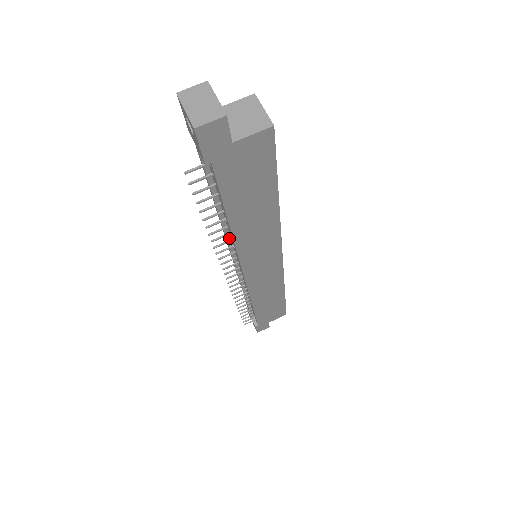
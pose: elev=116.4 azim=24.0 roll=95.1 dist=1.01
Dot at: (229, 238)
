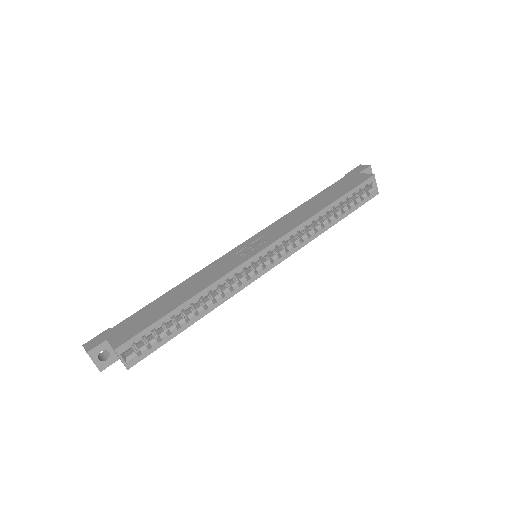
Dot at: occluded
